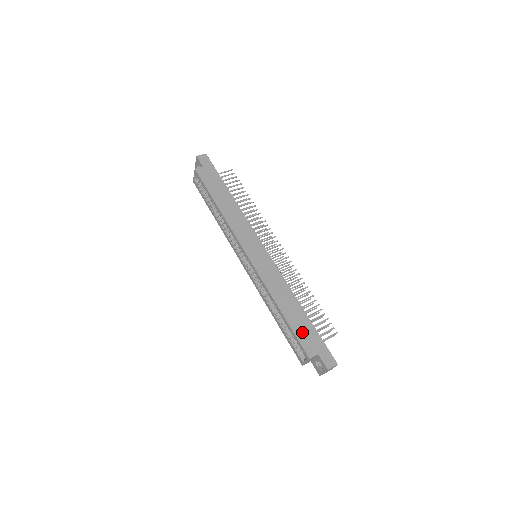
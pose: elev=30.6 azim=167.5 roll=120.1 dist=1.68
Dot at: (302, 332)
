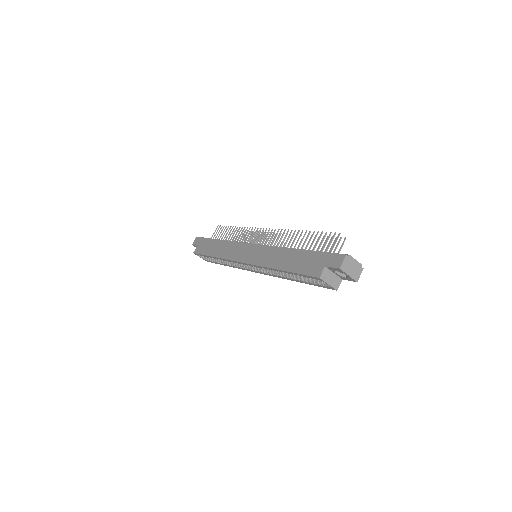
Dot at: (303, 266)
